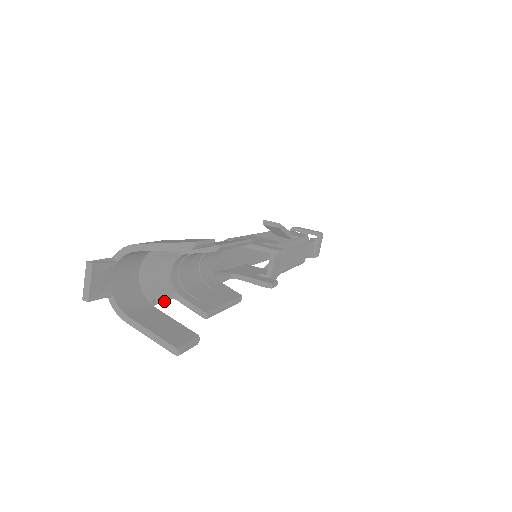
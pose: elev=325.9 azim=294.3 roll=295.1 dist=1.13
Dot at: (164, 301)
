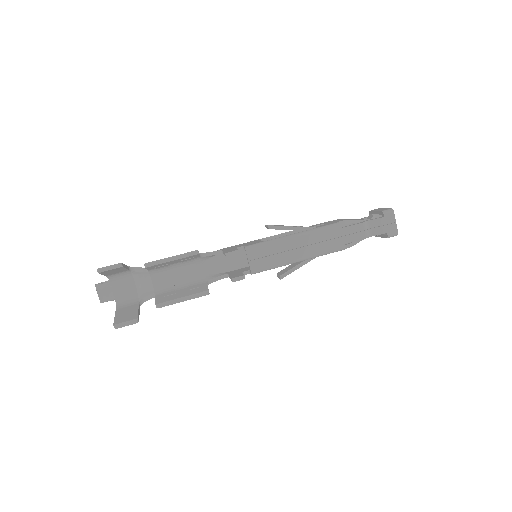
Dot at: (149, 299)
